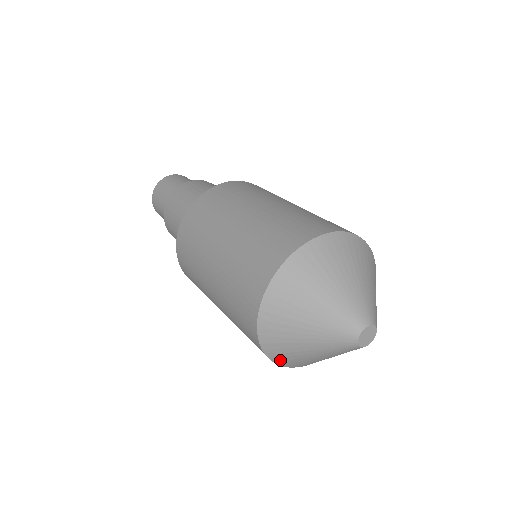
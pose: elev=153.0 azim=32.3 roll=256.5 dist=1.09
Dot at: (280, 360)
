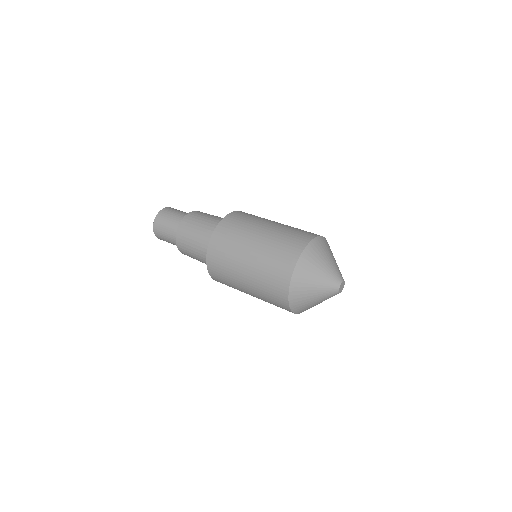
Dot at: occluded
